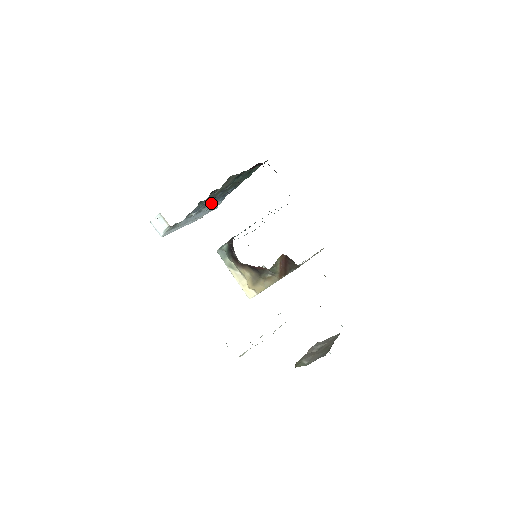
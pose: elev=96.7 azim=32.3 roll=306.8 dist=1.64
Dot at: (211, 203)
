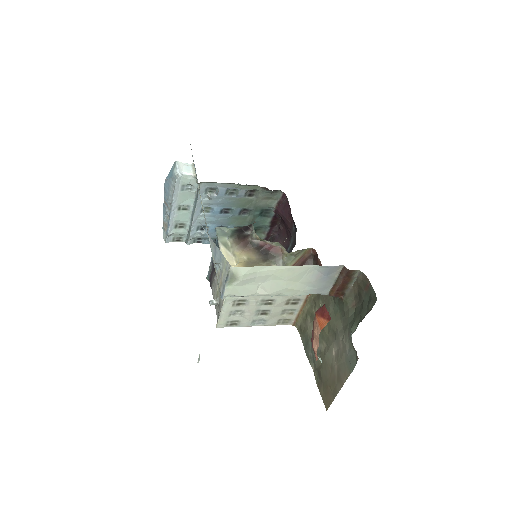
Dot at: (213, 216)
